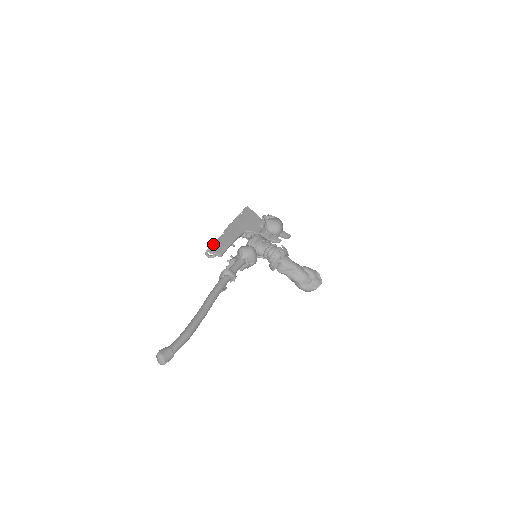
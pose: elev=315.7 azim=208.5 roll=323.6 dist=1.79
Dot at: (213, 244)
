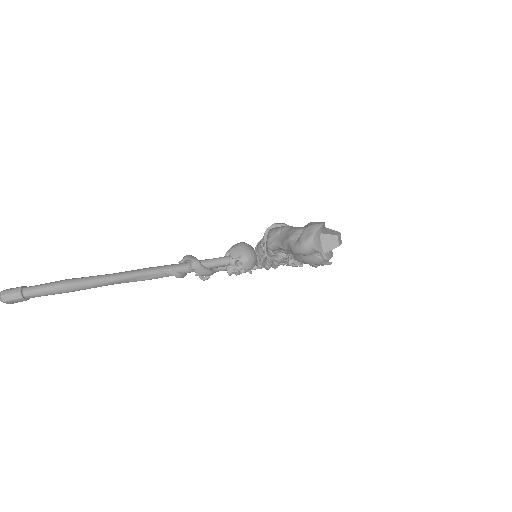
Dot at: occluded
